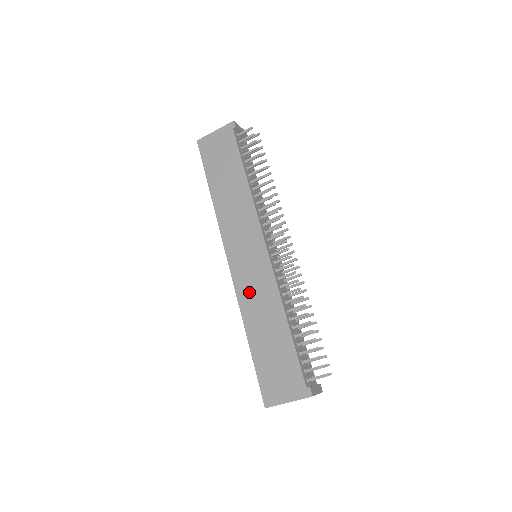
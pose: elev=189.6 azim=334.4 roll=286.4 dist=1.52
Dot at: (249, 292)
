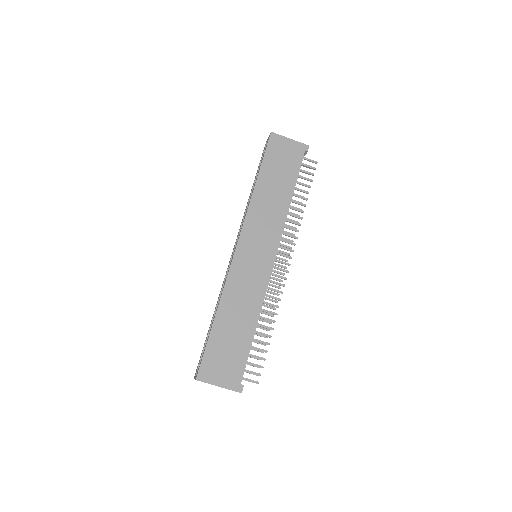
Dot at: (240, 281)
